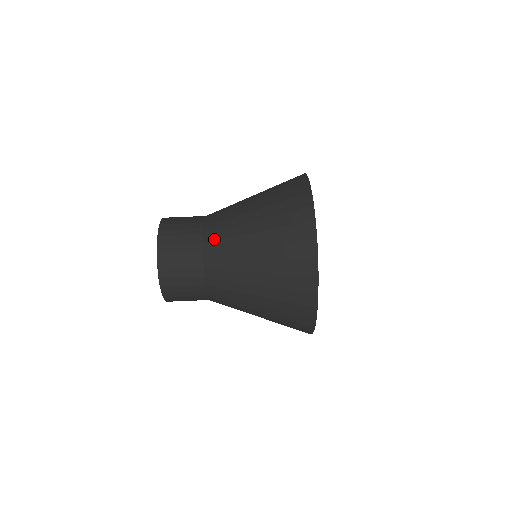
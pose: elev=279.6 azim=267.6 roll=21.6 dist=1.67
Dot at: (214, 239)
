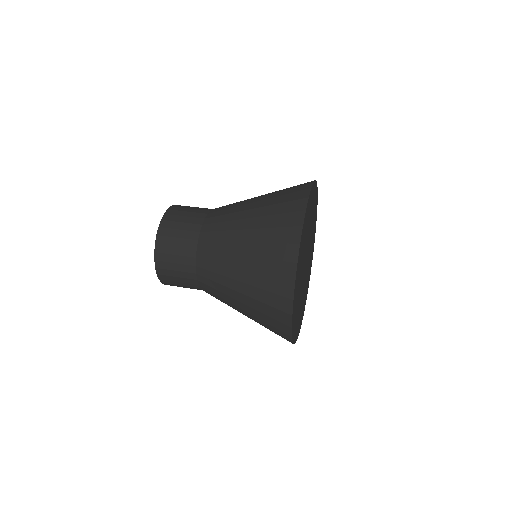
Dot at: (218, 210)
